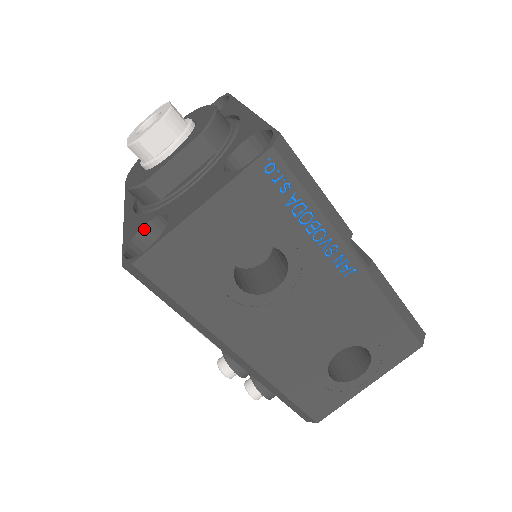
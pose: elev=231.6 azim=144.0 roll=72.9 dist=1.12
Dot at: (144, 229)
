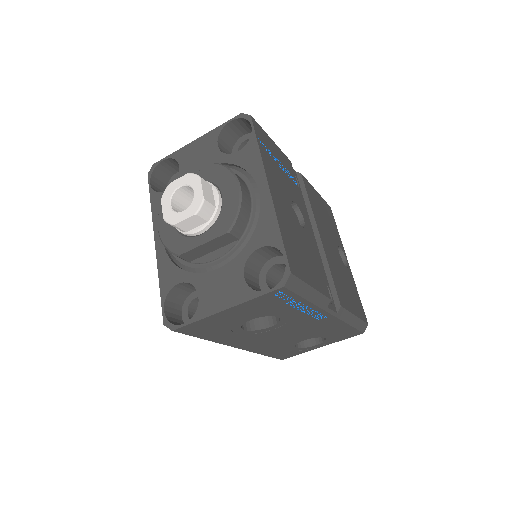
Dot at: (177, 286)
